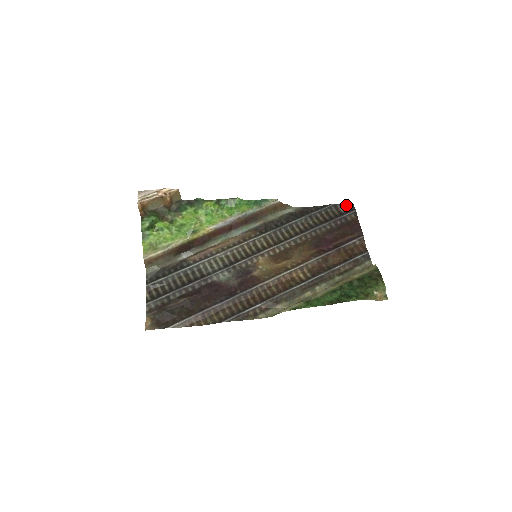
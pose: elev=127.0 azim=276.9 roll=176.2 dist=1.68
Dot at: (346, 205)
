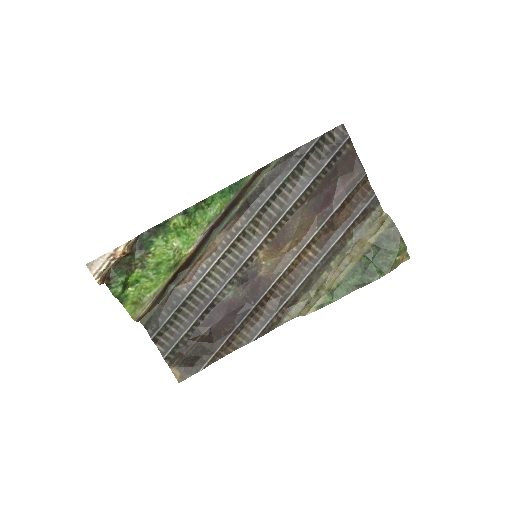
Dot at: (335, 130)
